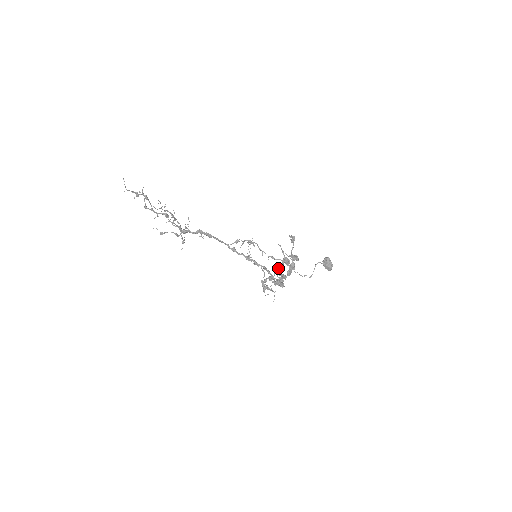
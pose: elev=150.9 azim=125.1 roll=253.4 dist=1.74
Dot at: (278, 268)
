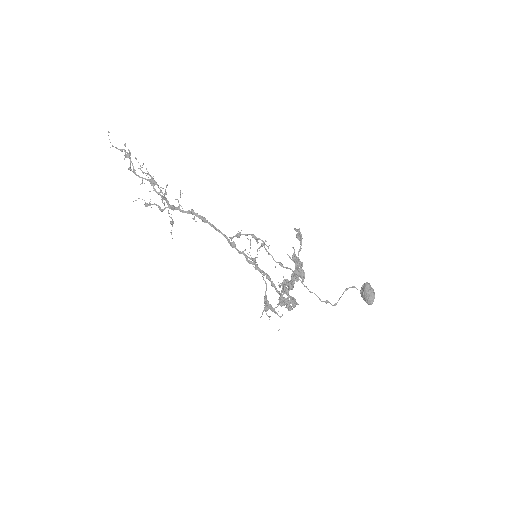
Dot at: (288, 282)
